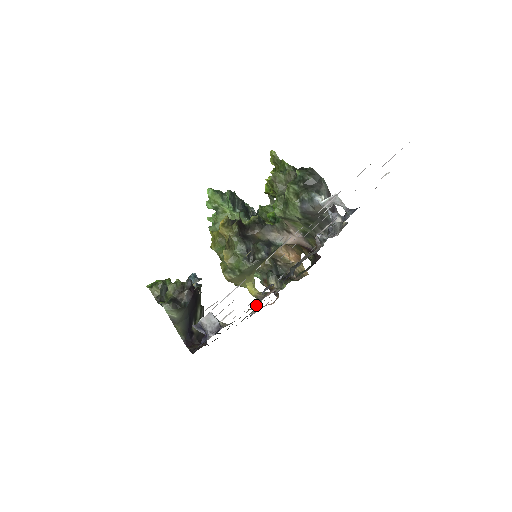
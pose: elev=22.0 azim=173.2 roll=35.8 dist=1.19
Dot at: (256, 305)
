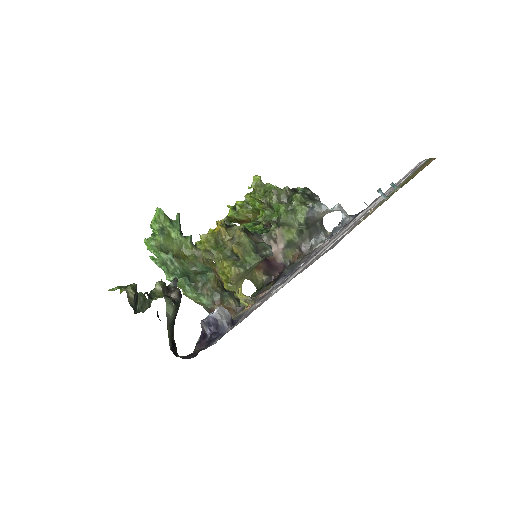
Dot at: (250, 306)
